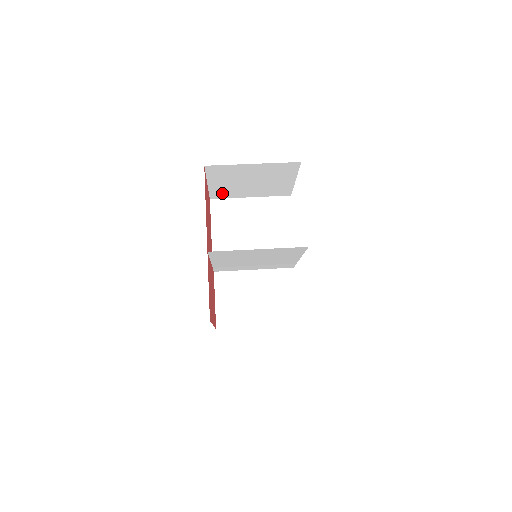
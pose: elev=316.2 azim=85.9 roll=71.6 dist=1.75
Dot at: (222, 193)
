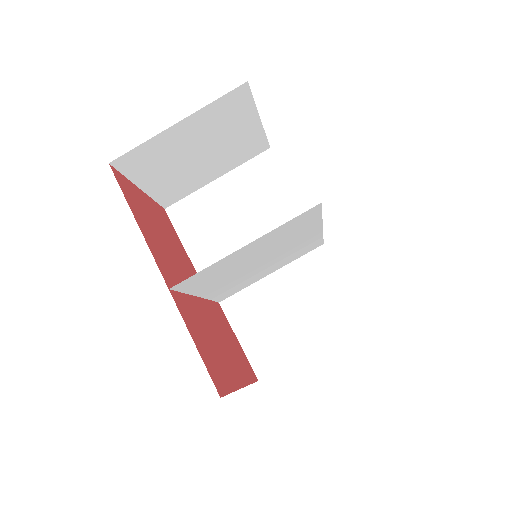
Dot at: (173, 192)
